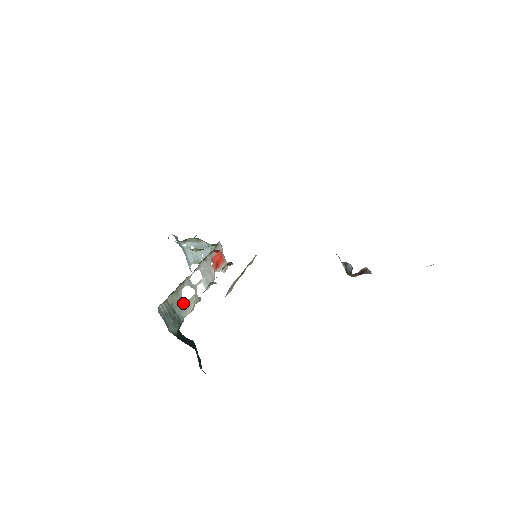
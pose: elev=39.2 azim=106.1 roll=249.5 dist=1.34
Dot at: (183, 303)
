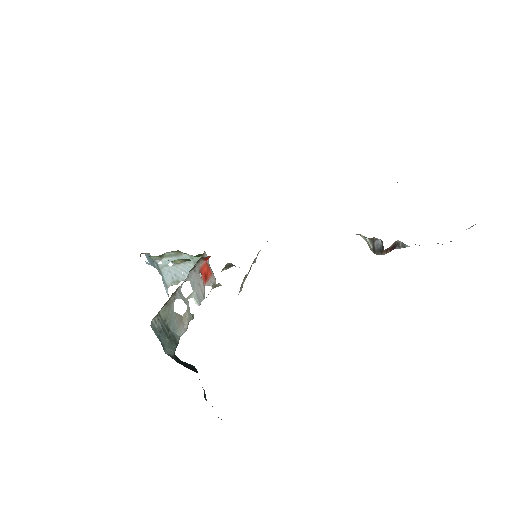
Dot at: (176, 319)
